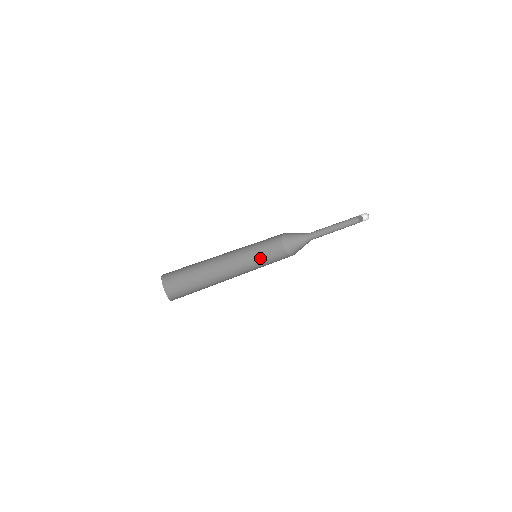
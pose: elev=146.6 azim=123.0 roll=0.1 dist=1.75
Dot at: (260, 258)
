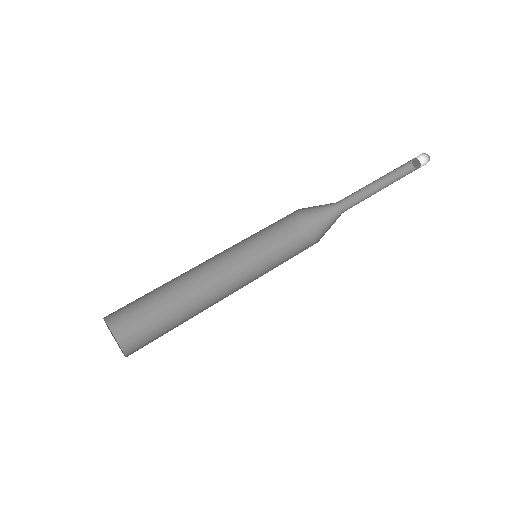
Dot at: (257, 235)
